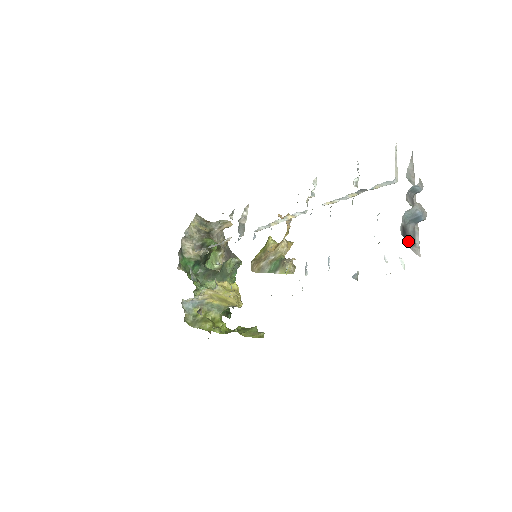
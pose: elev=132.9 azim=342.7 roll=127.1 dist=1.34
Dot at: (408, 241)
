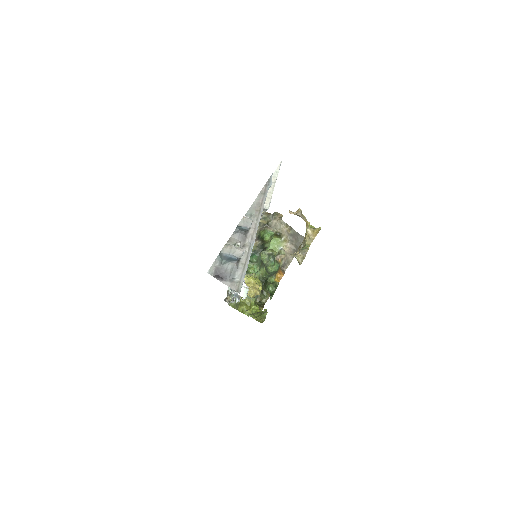
Dot at: (223, 279)
